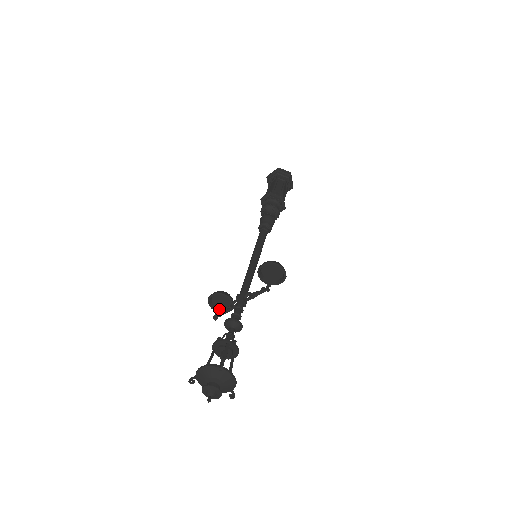
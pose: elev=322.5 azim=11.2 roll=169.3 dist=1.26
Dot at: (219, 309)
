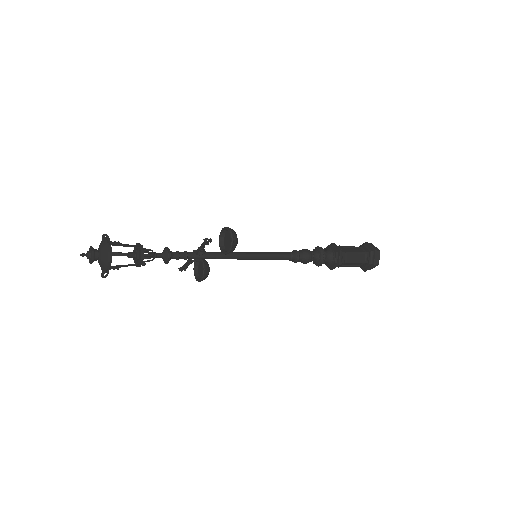
Dot at: (198, 277)
